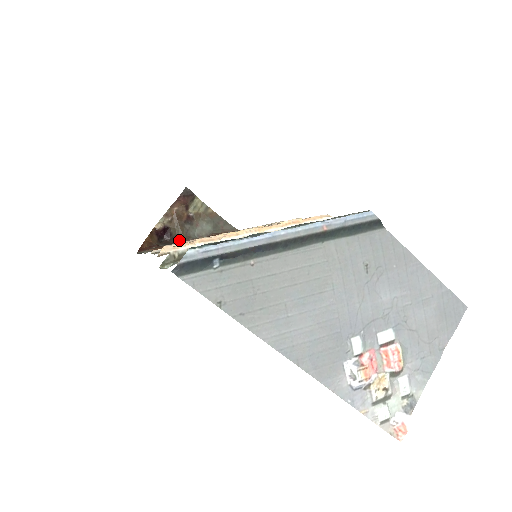
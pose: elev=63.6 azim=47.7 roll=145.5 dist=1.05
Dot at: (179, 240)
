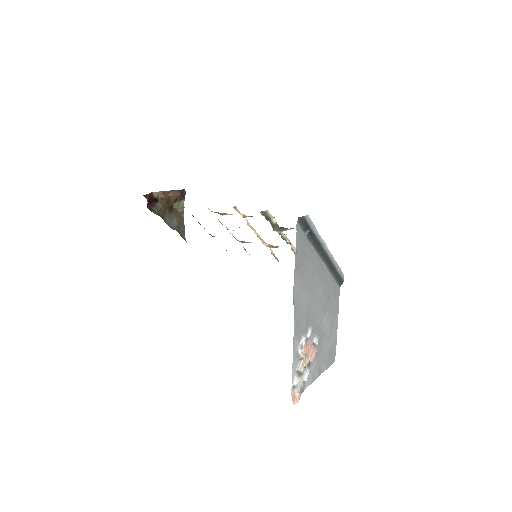
Dot at: (159, 214)
